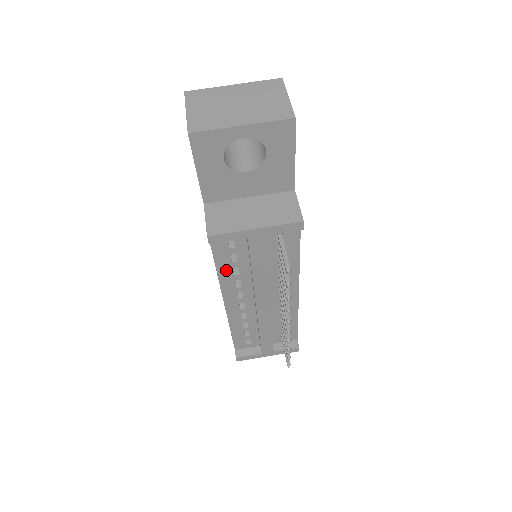
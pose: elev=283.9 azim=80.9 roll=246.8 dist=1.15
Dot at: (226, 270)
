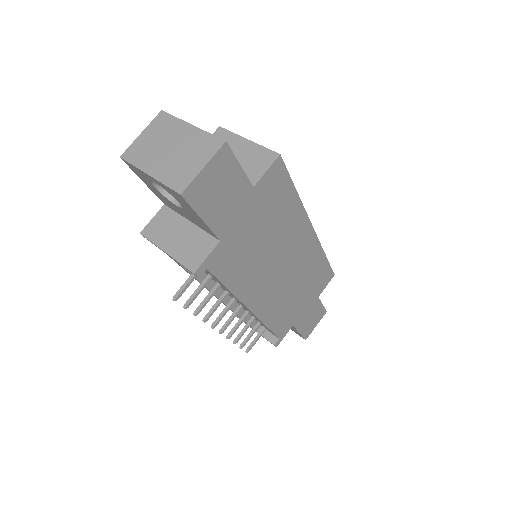
Dot at: occluded
